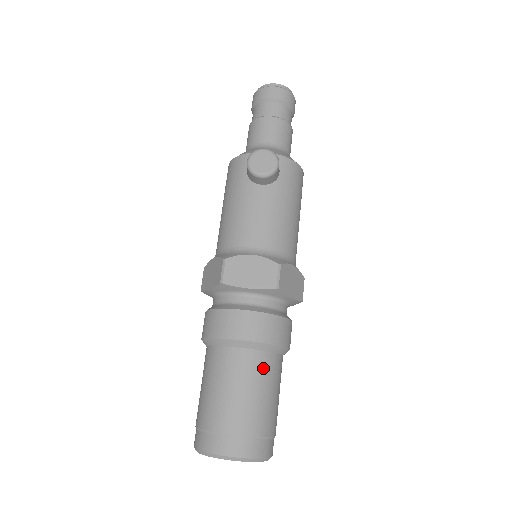
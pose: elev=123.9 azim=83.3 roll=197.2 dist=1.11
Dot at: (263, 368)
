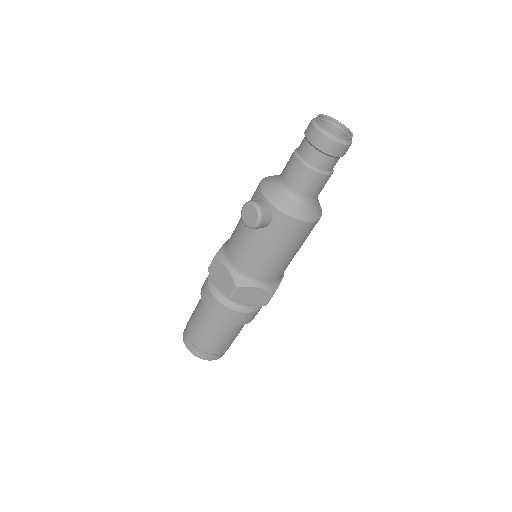
Dot at: (215, 326)
